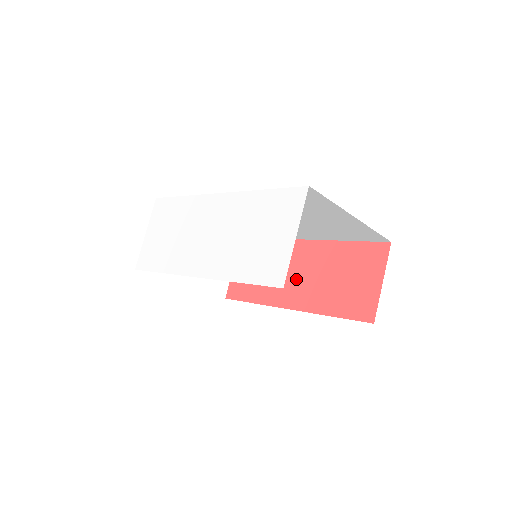
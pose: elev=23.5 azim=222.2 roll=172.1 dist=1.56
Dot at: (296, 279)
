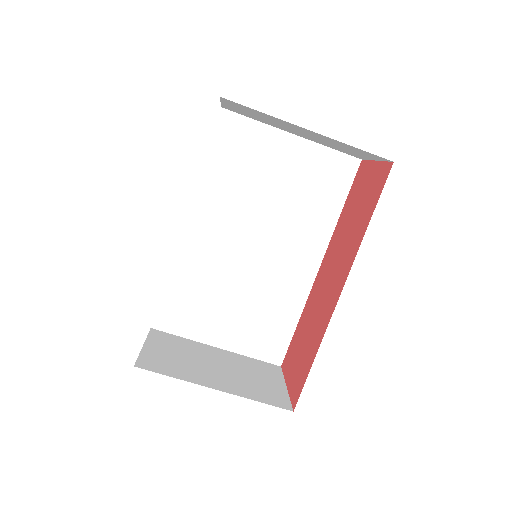
Dot at: (331, 280)
